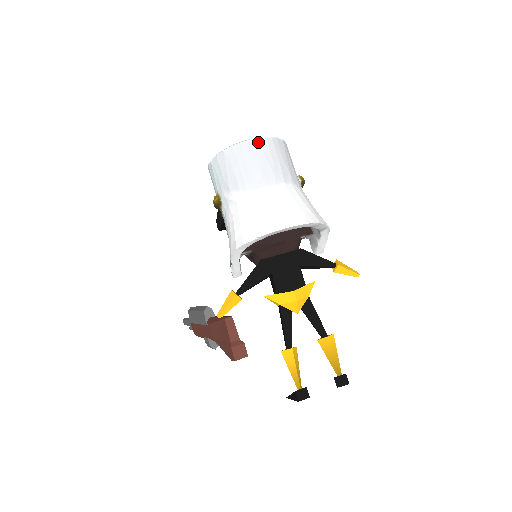
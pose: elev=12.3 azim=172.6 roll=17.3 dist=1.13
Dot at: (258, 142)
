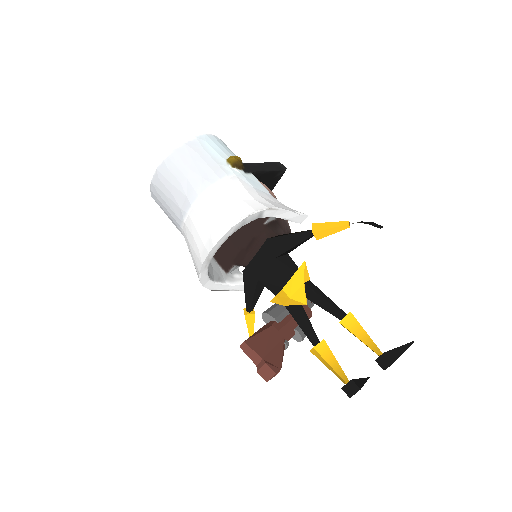
Dot at: (159, 173)
